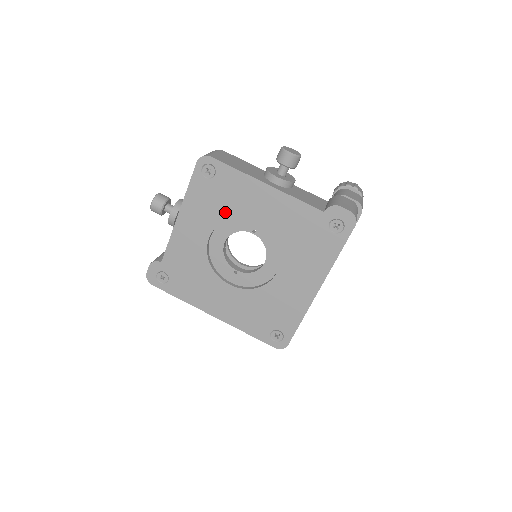
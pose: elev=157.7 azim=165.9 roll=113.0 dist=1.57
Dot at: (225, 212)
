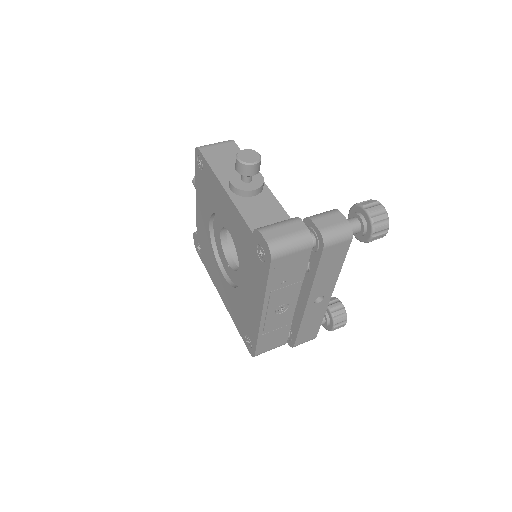
Dot at: (211, 205)
